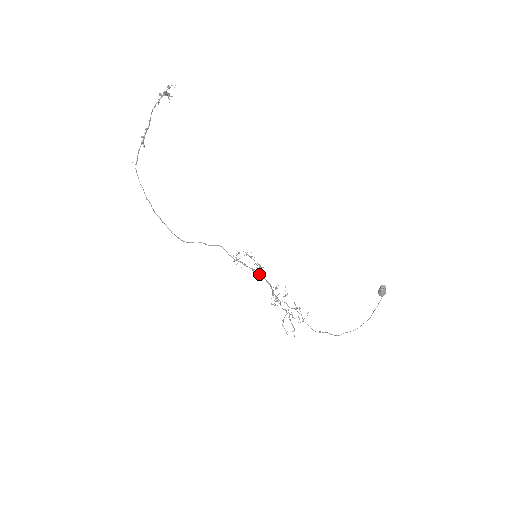
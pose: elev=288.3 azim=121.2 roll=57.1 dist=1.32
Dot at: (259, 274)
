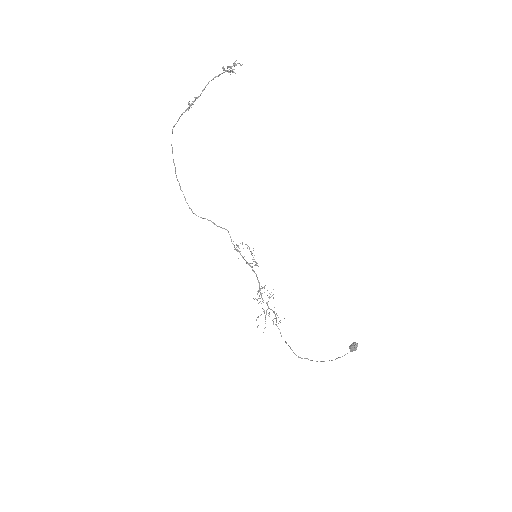
Dot at: (253, 271)
